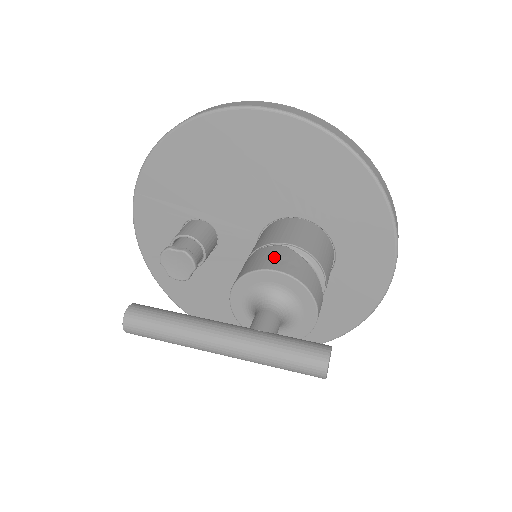
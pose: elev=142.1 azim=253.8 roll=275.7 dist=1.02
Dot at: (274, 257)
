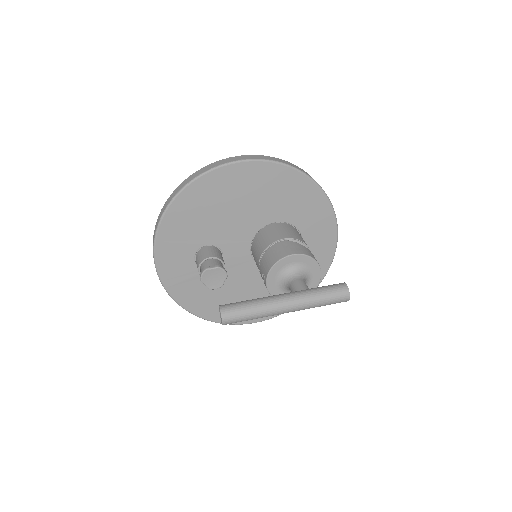
Dot at: (285, 248)
